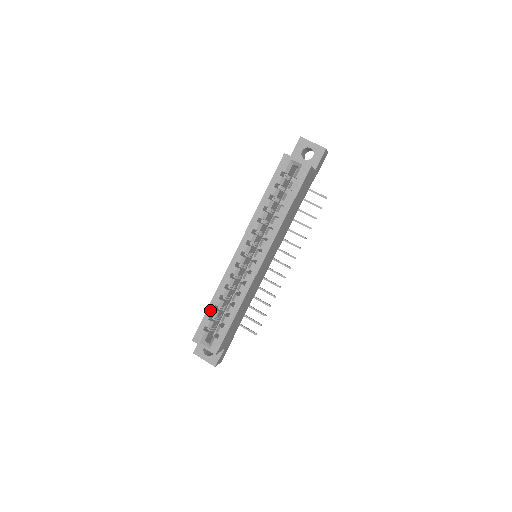
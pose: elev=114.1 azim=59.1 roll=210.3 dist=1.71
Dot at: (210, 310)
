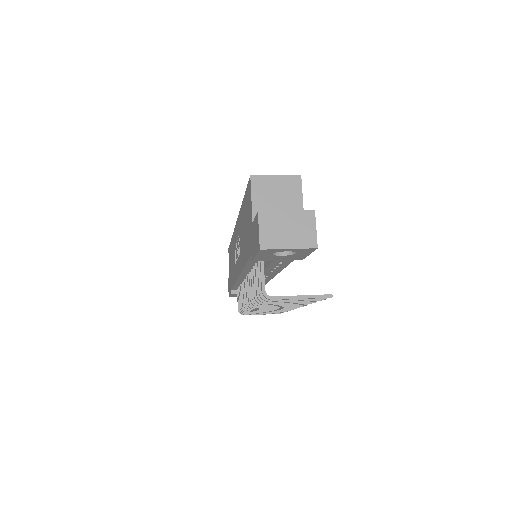
Dot at: occluded
